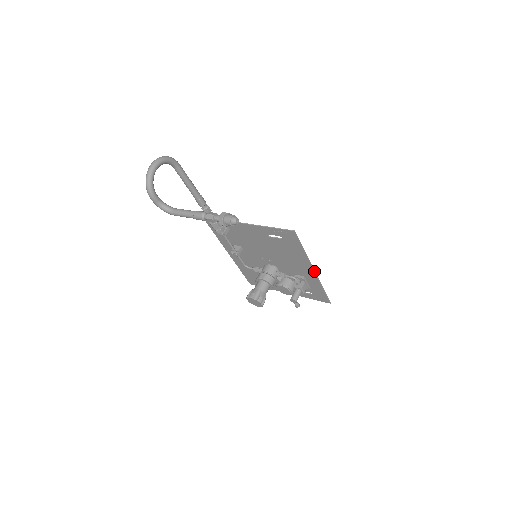
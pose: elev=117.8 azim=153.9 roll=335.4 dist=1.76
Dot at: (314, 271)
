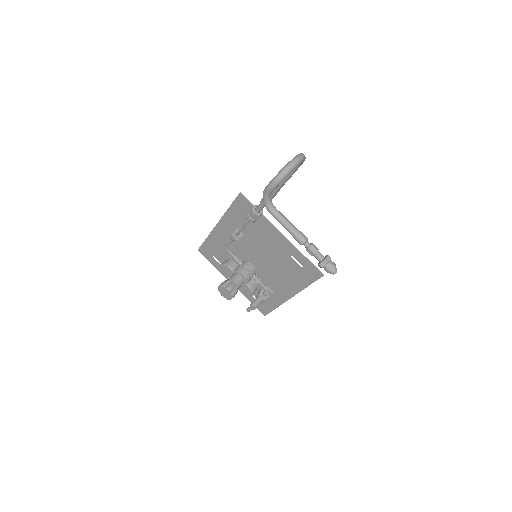
Dot at: occluded
